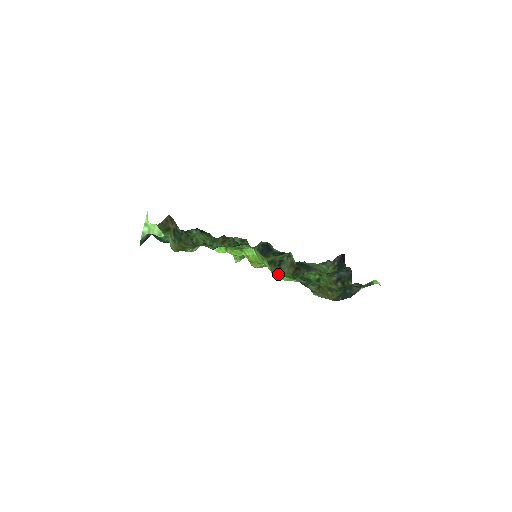
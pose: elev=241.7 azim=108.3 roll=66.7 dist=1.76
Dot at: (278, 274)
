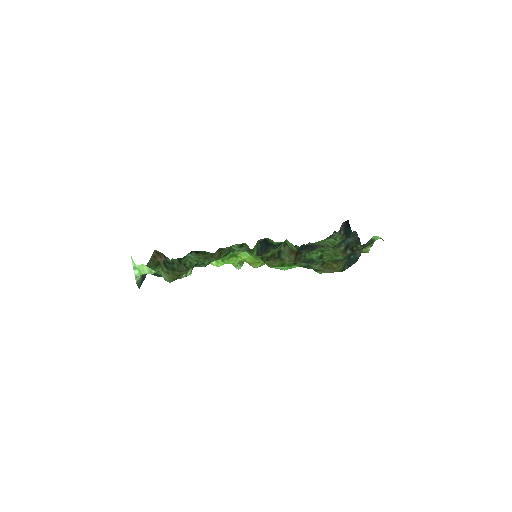
Dot at: (278, 266)
